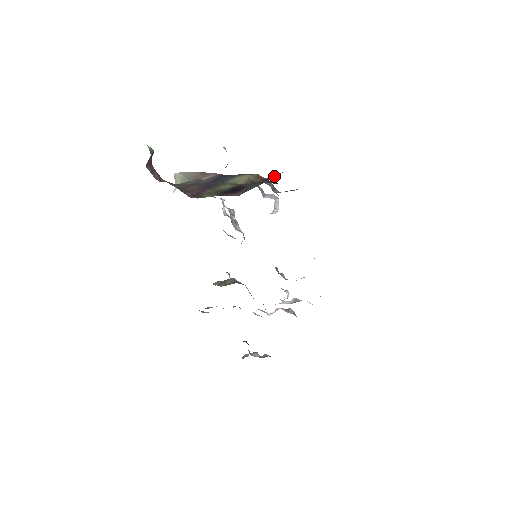
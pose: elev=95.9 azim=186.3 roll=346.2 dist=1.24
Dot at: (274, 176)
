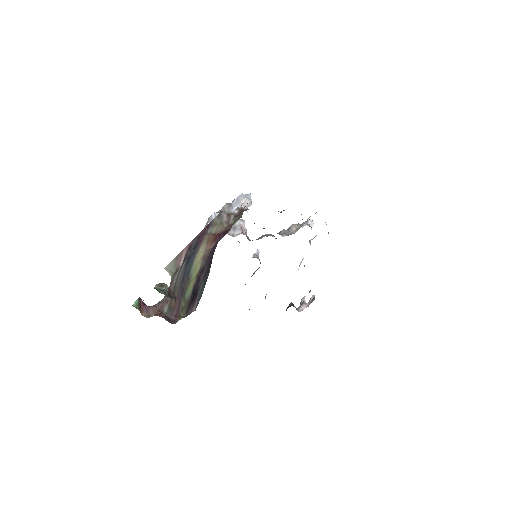
Dot at: (208, 269)
